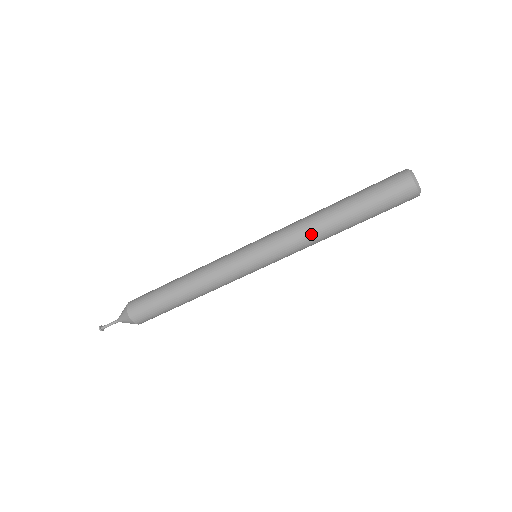
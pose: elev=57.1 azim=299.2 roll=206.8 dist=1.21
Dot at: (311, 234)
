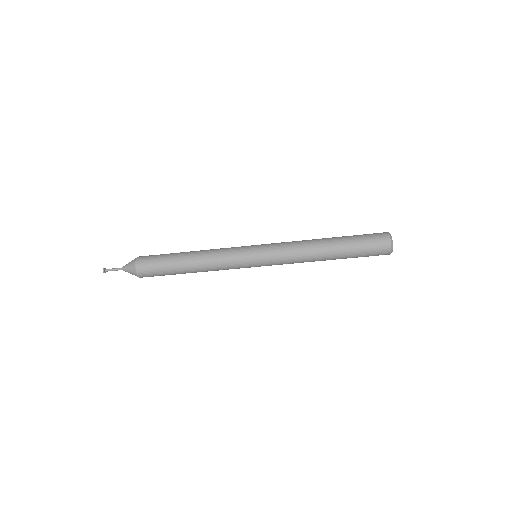
Dot at: occluded
